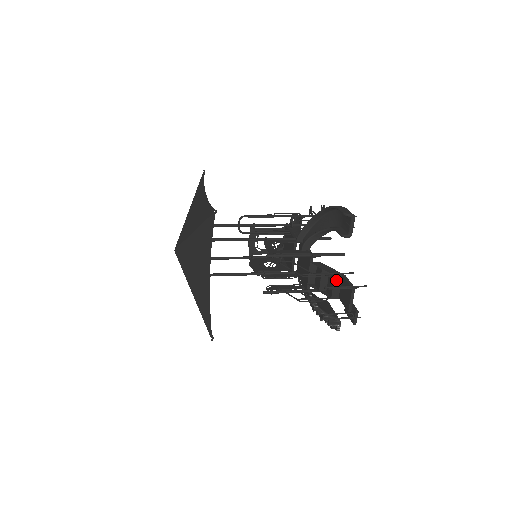
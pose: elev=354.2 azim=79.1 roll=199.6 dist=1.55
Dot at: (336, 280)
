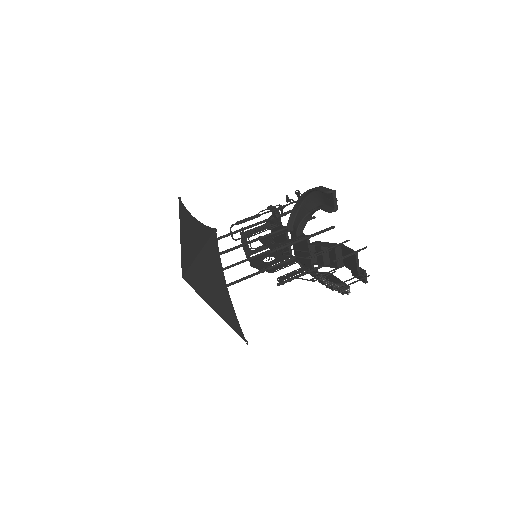
Dot at: (337, 251)
